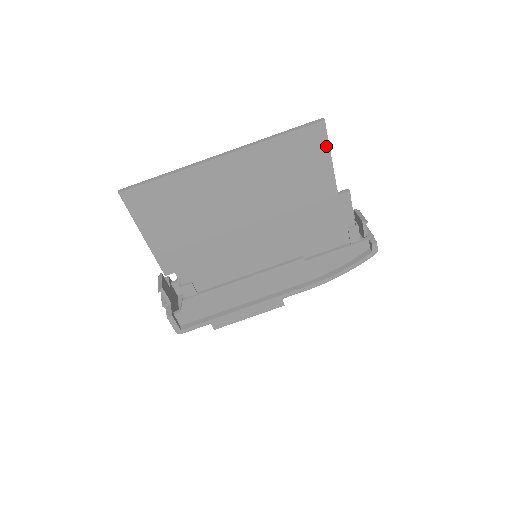
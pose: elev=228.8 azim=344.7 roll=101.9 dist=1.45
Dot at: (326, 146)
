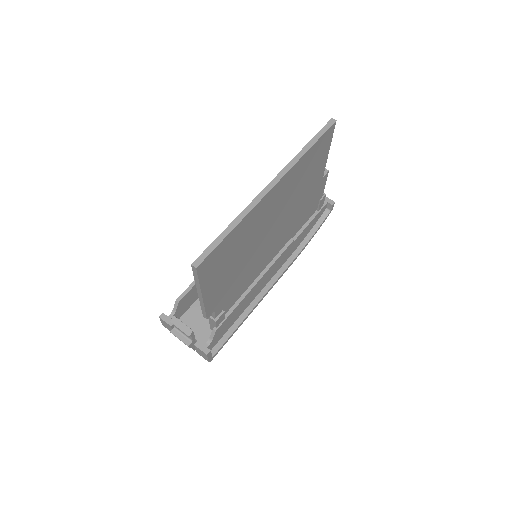
Dot at: (330, 142)
